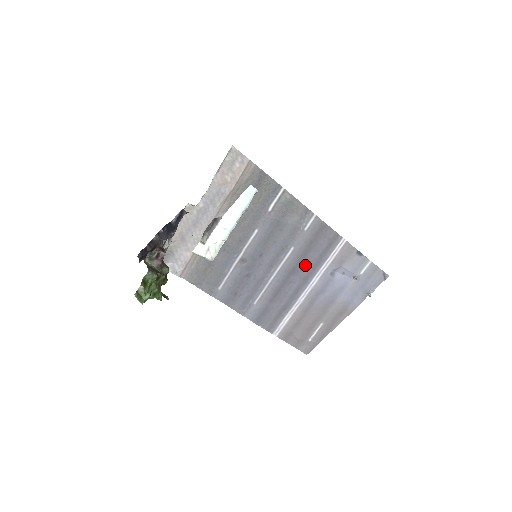
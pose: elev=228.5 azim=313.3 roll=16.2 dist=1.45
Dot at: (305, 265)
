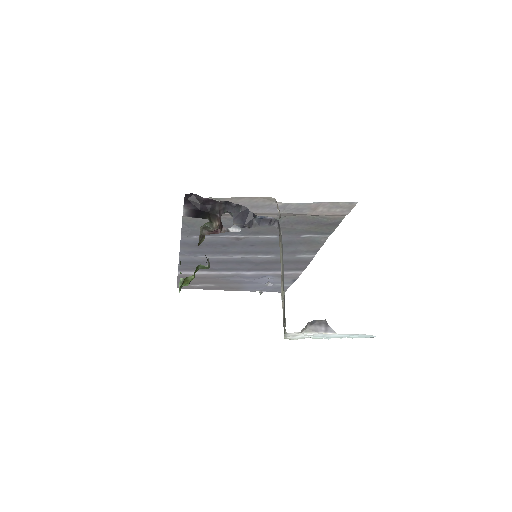
Dot at: (263, 266)
